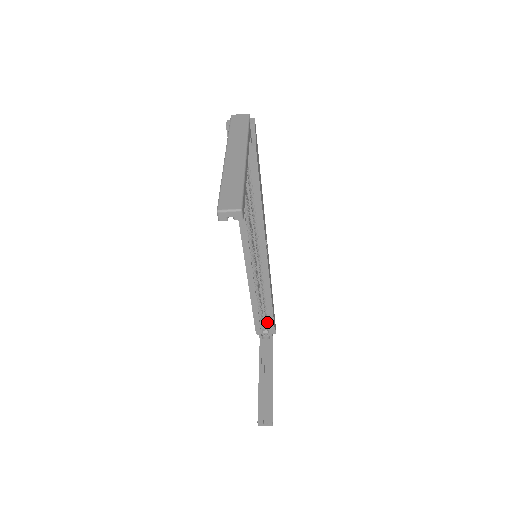
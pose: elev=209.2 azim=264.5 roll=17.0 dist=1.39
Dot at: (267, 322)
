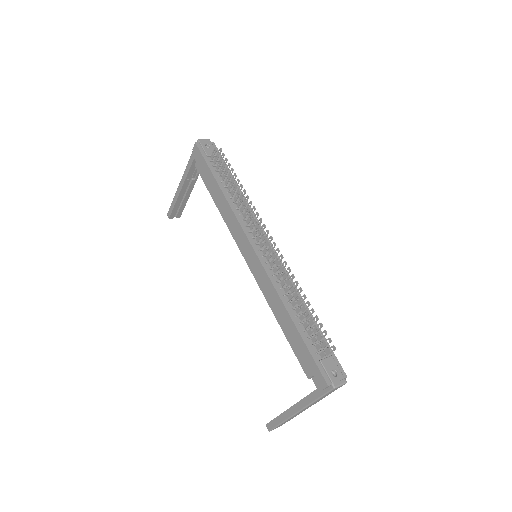
Dot at: occluded
